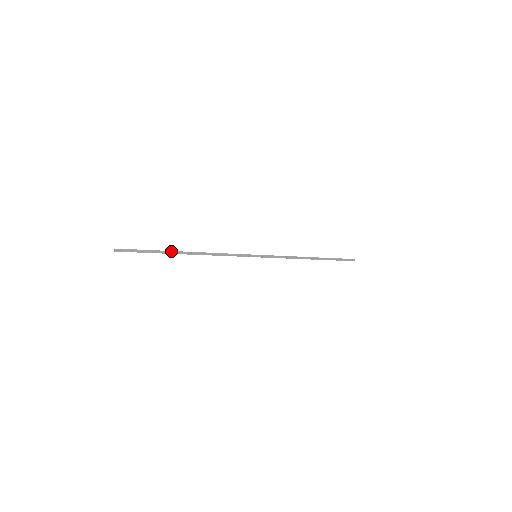
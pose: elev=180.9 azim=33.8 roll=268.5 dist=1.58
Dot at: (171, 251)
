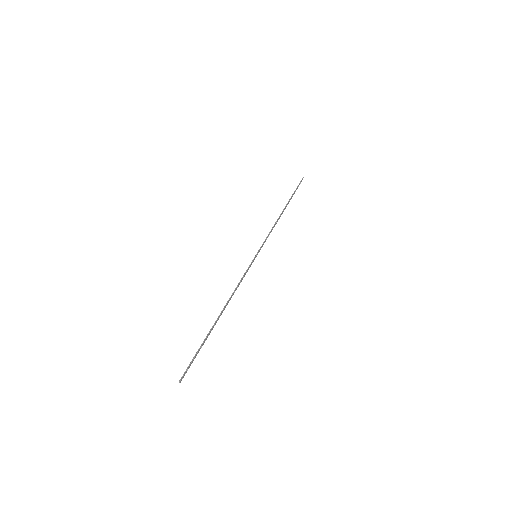
Dot at: (212, 329)
